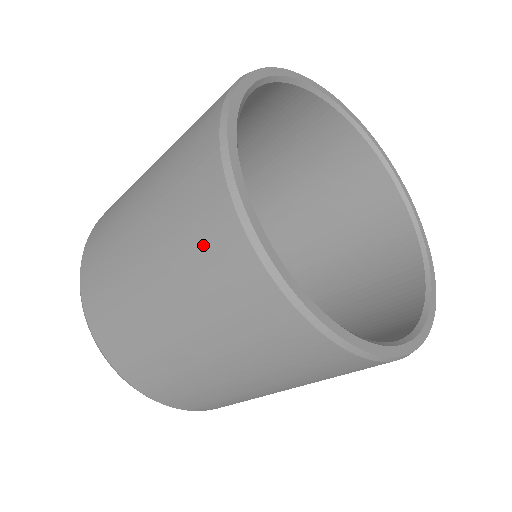
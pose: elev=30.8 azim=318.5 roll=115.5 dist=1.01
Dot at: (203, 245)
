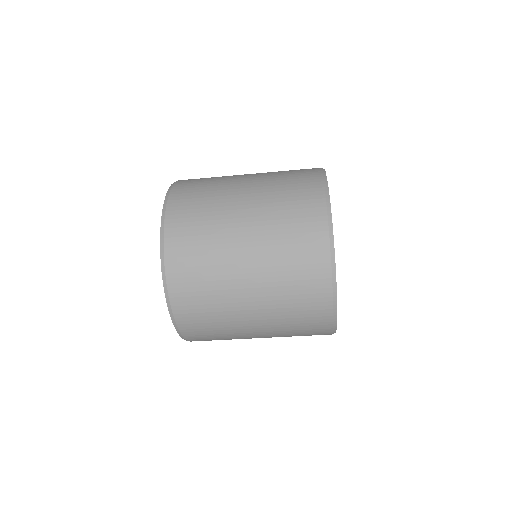
Dot at: (296, 180)
